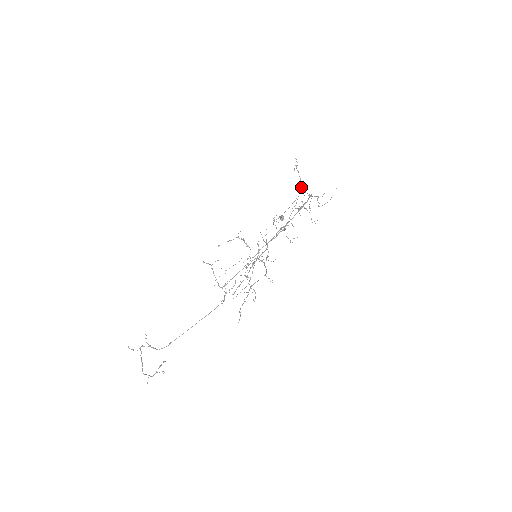
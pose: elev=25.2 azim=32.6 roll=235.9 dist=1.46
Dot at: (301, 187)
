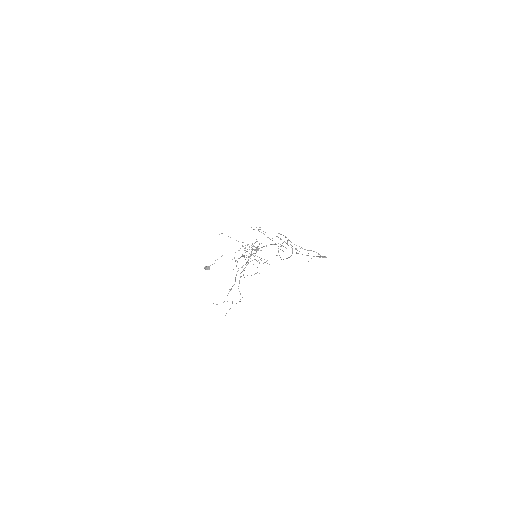
Dot at: occluded
